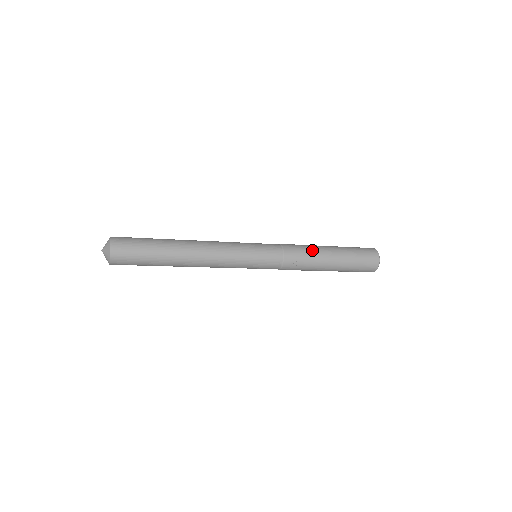
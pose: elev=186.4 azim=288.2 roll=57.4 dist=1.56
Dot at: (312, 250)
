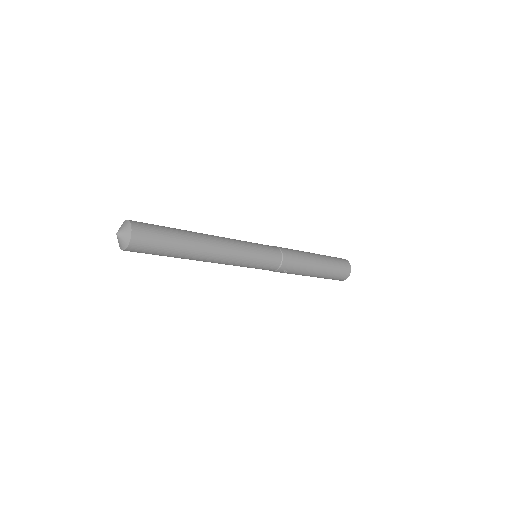
Dot at: (304, 263)
